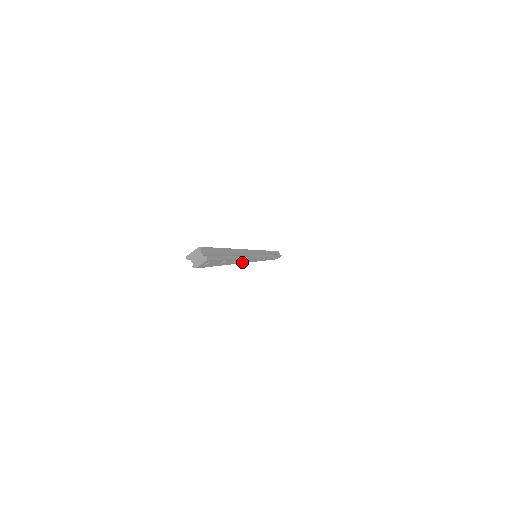
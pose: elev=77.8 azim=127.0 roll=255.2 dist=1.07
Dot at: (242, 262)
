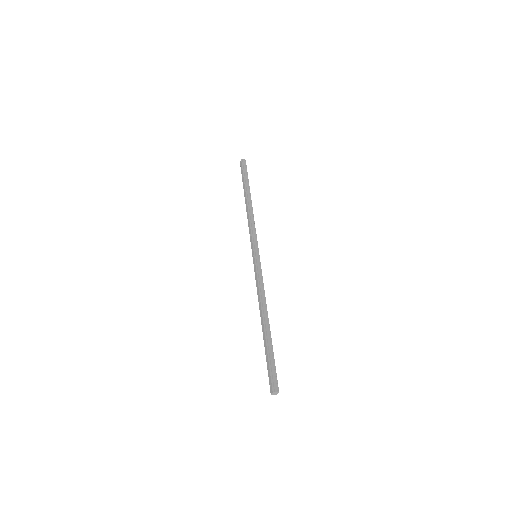
Dot at: (264, 301)
